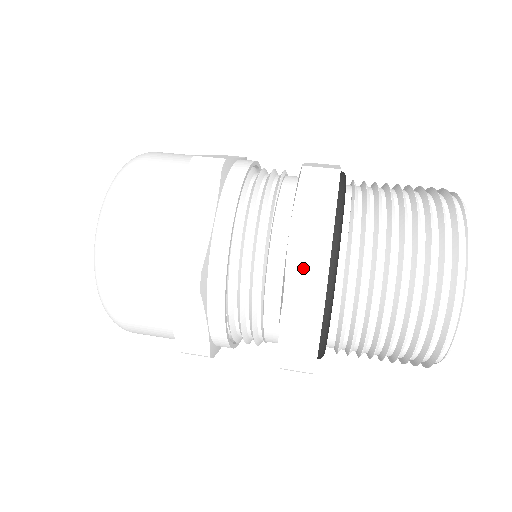
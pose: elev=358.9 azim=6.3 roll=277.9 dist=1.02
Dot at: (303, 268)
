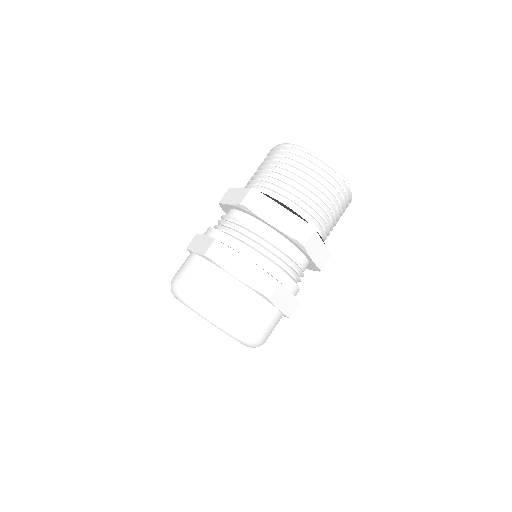
Dot at: (240, 198)
